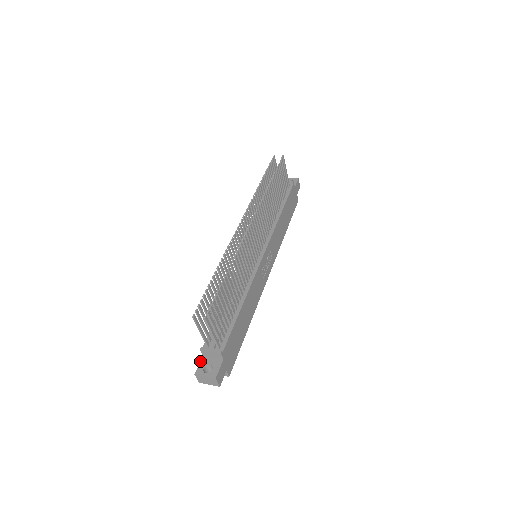
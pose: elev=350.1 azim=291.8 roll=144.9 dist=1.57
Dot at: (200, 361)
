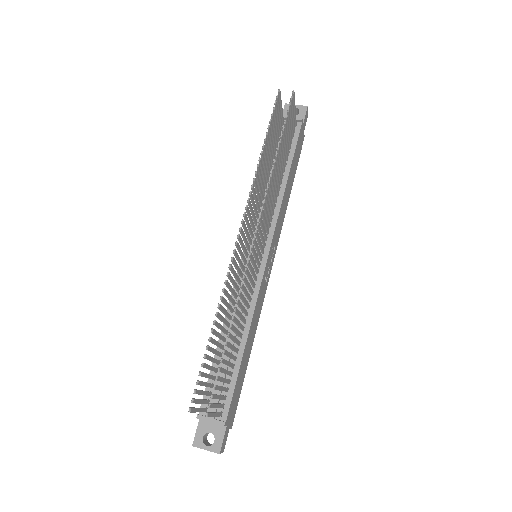
Dot at: (197, 426)
